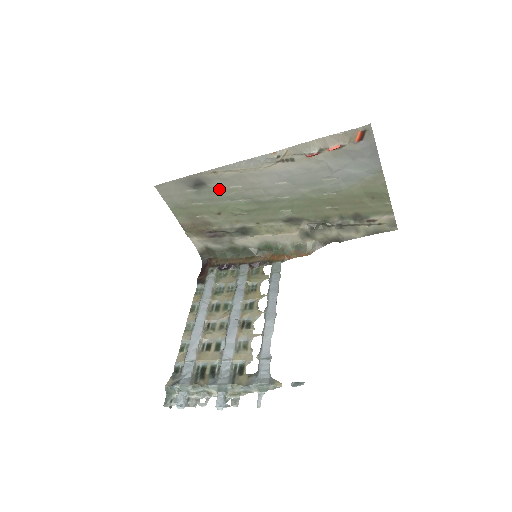
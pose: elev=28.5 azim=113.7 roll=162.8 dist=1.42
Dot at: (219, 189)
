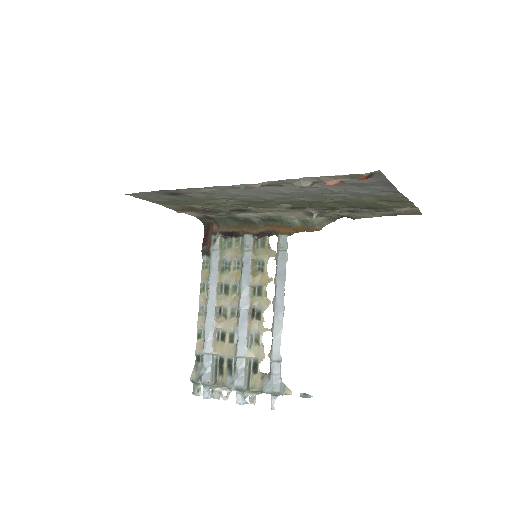
Dot at: (200, 196)
